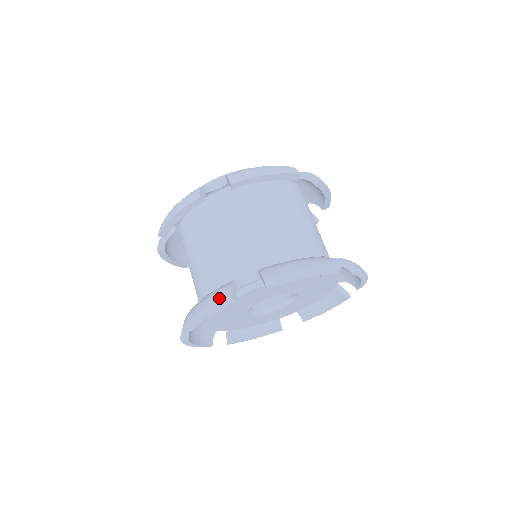
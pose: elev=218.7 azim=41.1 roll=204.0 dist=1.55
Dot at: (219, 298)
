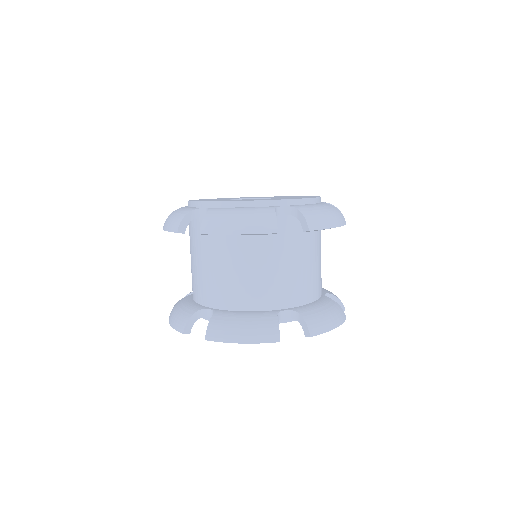
Dot at: (267, 336)
